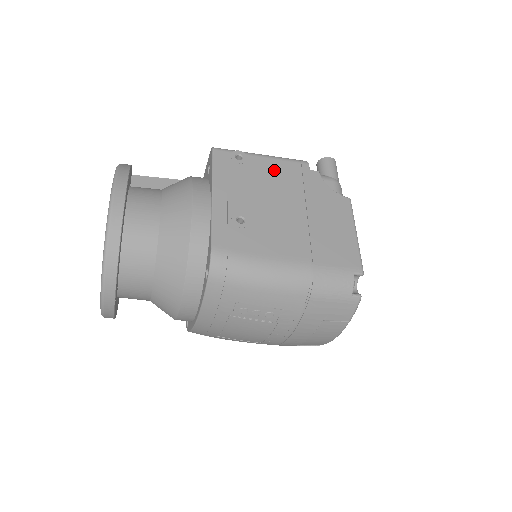
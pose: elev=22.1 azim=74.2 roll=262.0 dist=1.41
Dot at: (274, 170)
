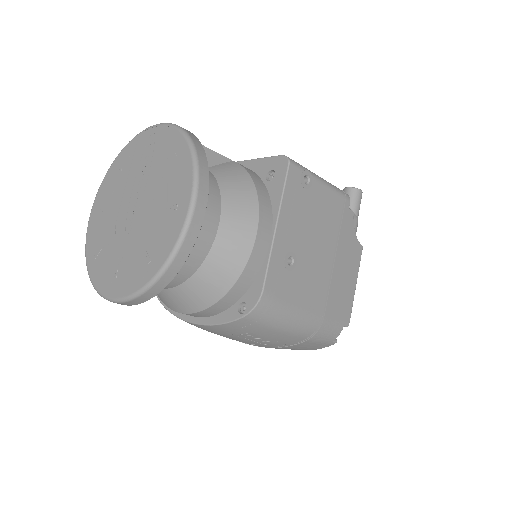
Dot at: (327, 203)
